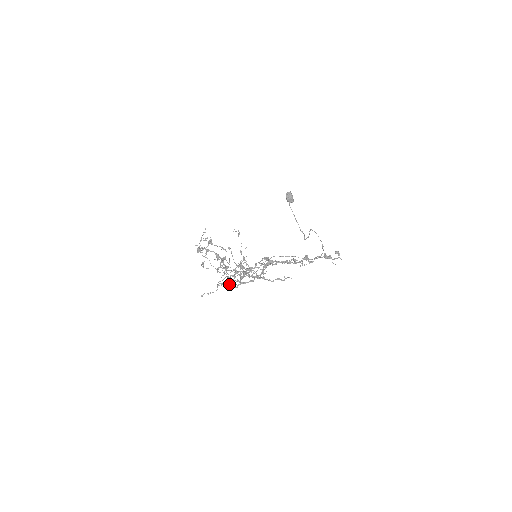
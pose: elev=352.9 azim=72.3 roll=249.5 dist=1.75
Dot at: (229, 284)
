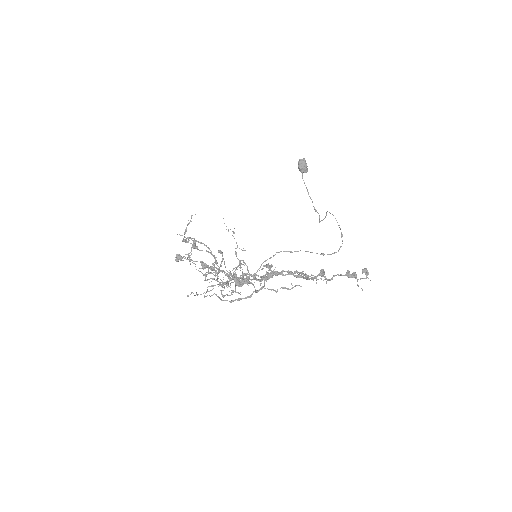
Dot at: (219, 298)
